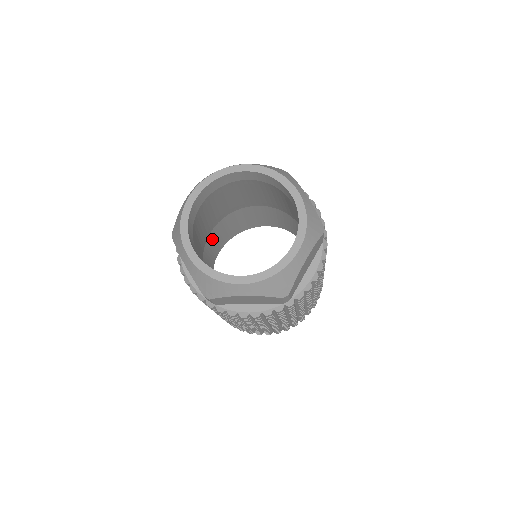
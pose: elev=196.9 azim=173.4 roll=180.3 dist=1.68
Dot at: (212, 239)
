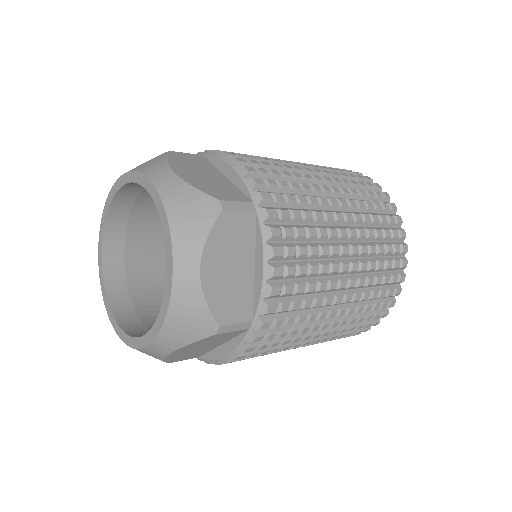
Dot at: occluded
